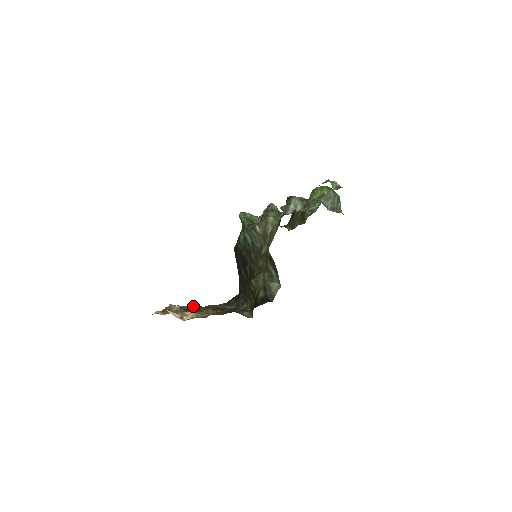
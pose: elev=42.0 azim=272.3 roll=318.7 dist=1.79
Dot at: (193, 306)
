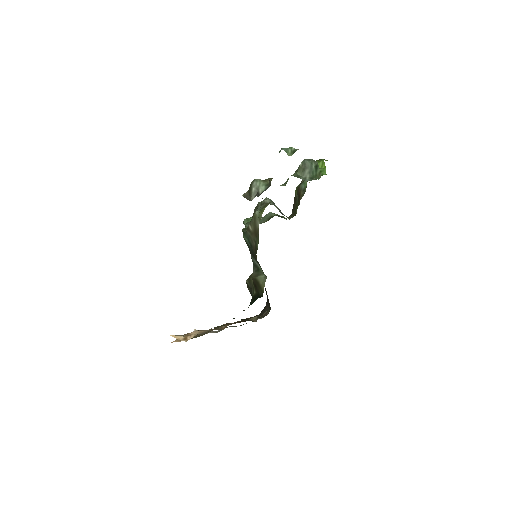
Dot at: occluded
